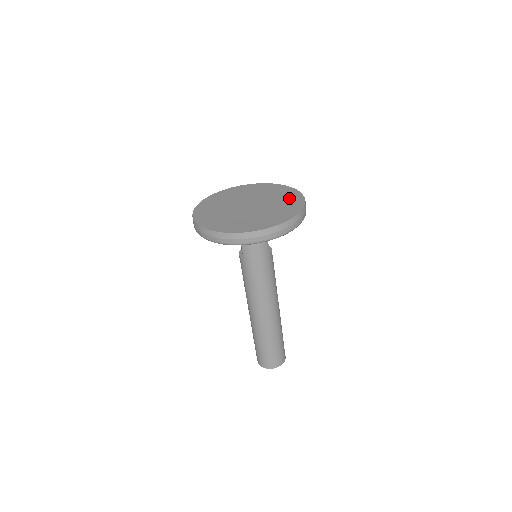
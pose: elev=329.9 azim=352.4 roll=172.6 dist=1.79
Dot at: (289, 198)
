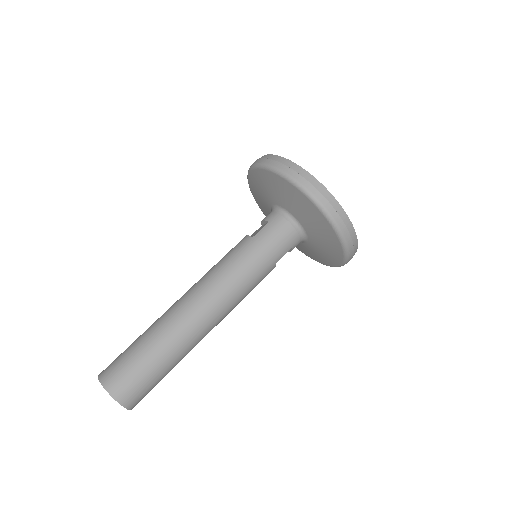
Dot at: occluded
